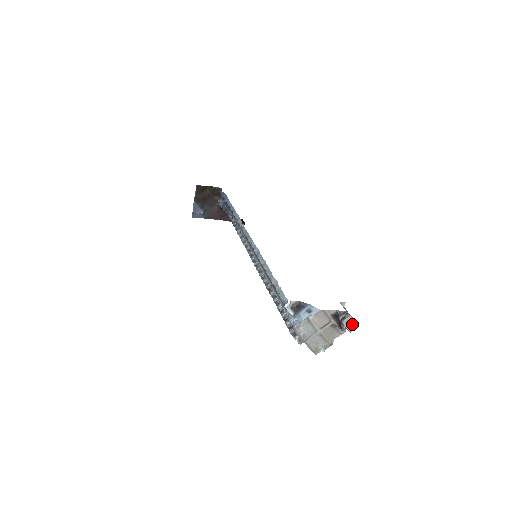
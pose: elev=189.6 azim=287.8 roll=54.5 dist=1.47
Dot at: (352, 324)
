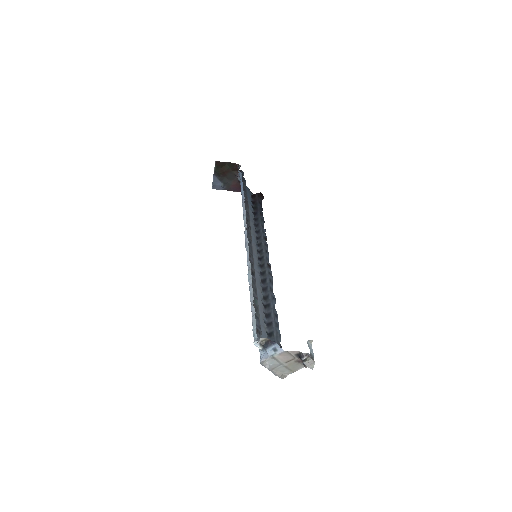
Dot at: (313, 364)
